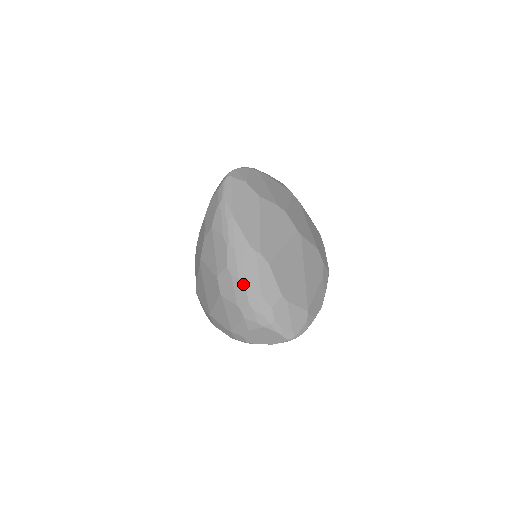
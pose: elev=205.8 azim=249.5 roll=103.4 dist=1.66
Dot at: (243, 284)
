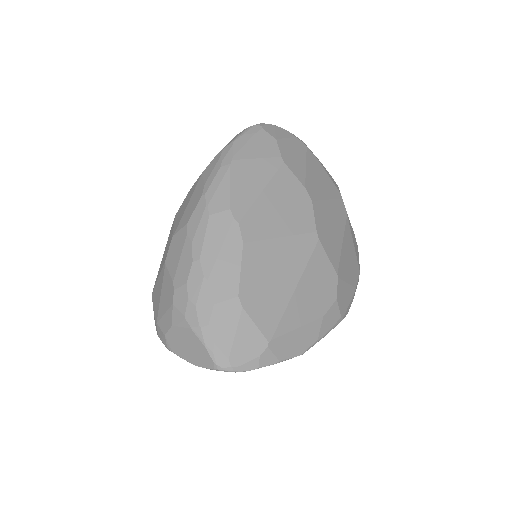
Dot at: (193, 253)
